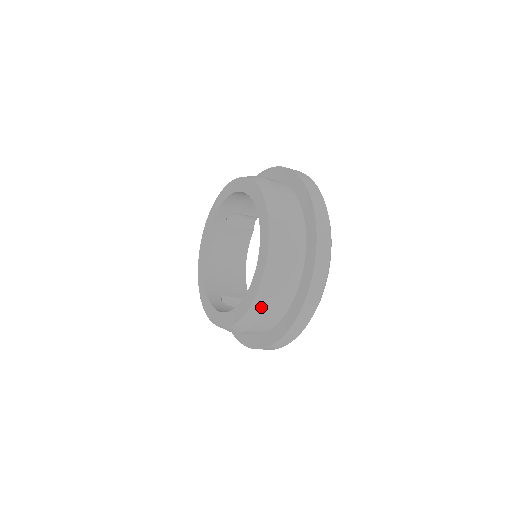
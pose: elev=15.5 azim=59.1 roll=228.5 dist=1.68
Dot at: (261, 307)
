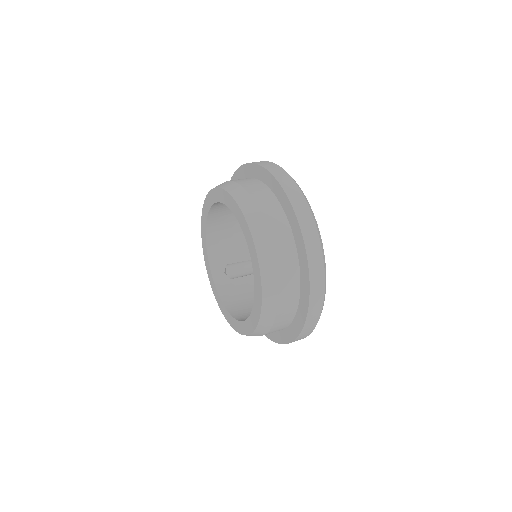
Dot at: occluded
